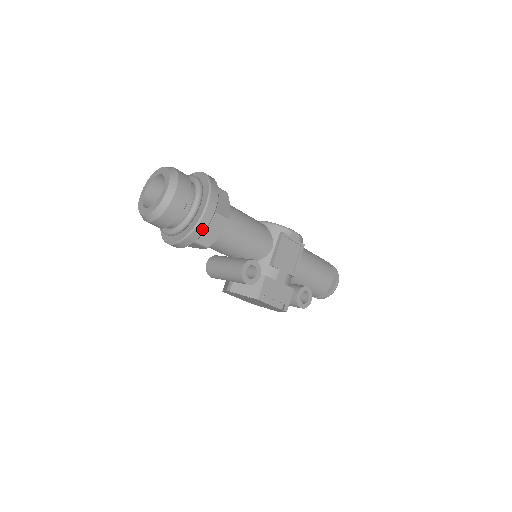
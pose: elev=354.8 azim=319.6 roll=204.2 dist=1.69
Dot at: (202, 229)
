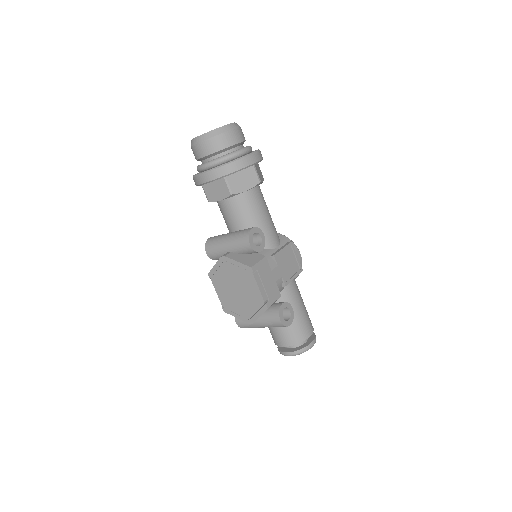
Dot at: (241, 166)
